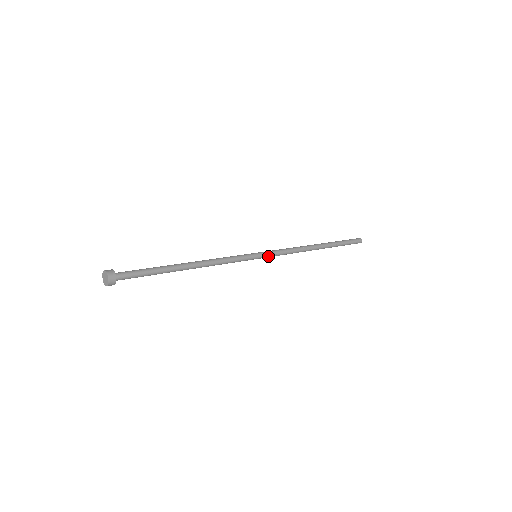
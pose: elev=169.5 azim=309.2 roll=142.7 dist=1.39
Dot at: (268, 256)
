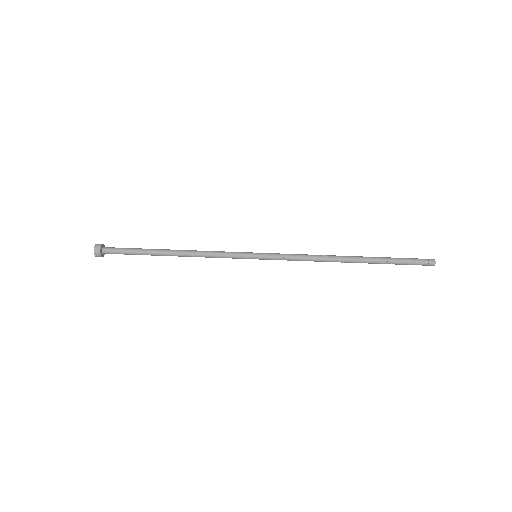
Dot at: (271, 257)
